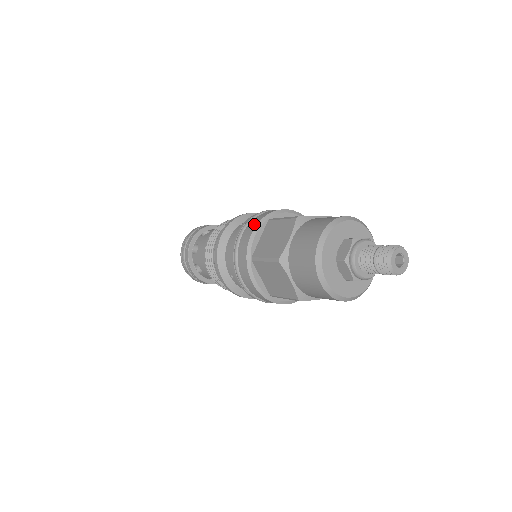
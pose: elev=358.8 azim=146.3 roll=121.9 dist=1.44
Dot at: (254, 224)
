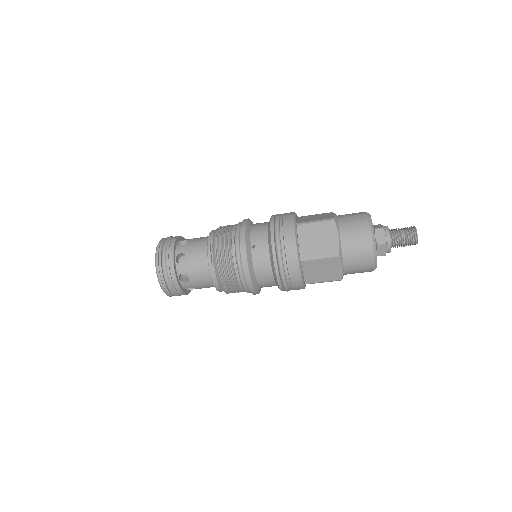
Dot at: occluded
